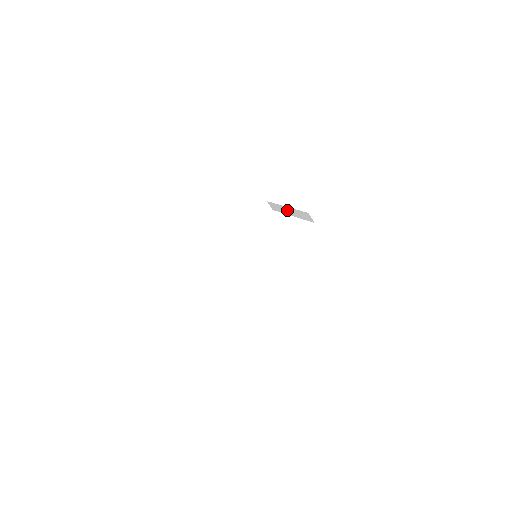
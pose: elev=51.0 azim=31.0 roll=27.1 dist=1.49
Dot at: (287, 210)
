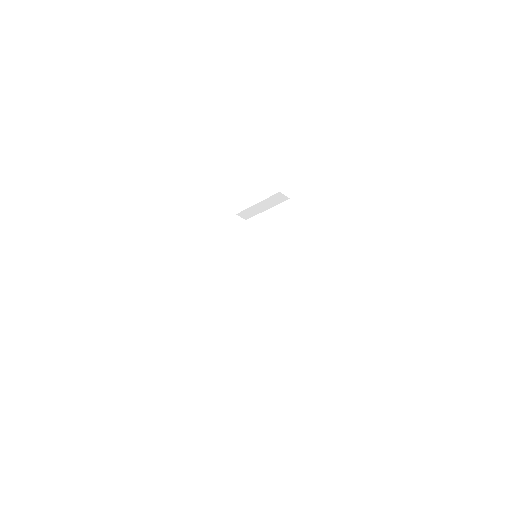
Dot at: (259, 207)
